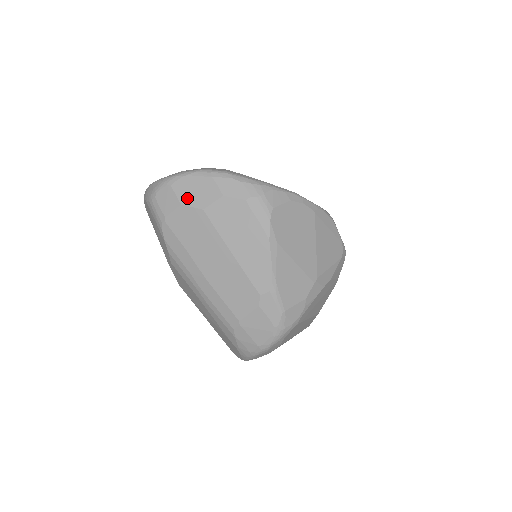
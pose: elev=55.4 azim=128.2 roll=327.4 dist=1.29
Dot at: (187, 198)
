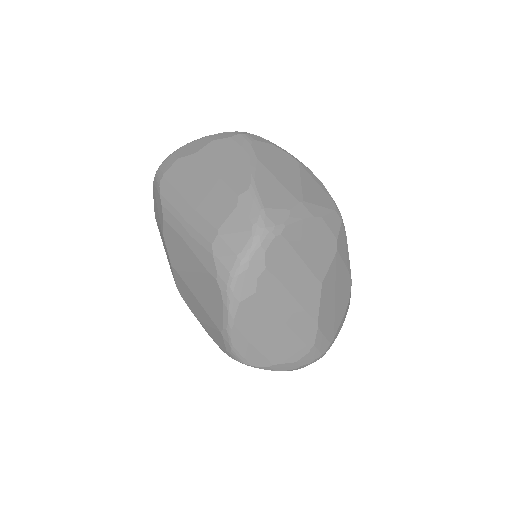
Dot at: (184, 153)
